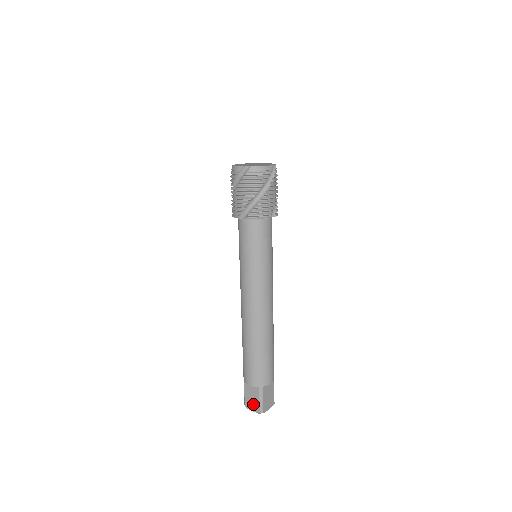
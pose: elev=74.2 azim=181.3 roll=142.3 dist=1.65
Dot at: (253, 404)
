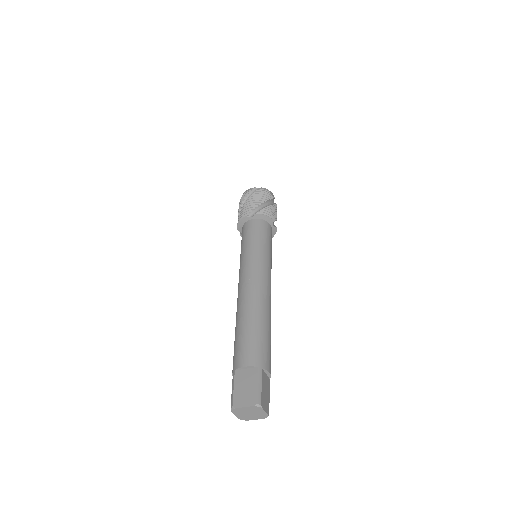
Dot at: (247, 395)
